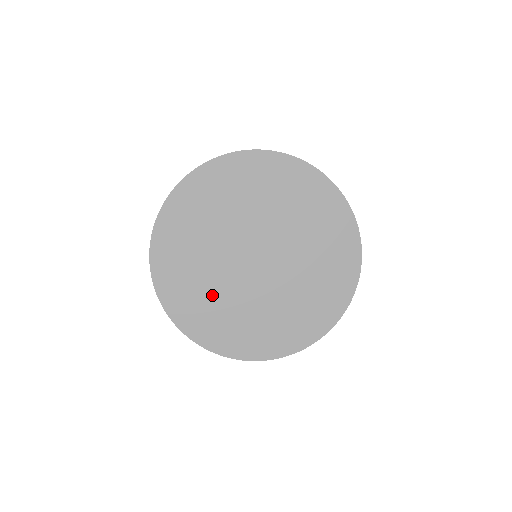
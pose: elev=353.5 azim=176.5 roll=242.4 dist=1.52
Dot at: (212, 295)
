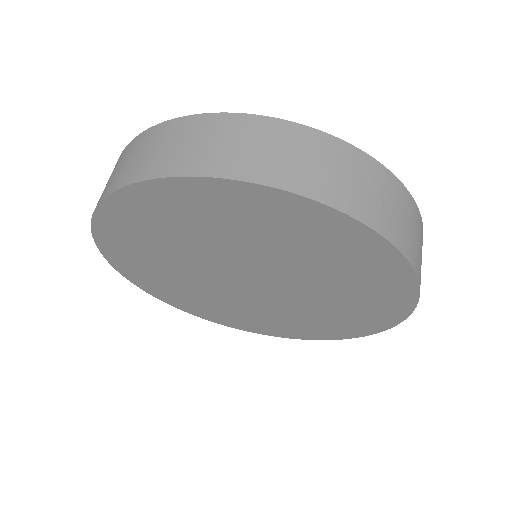
Dot at: (231, 307)
